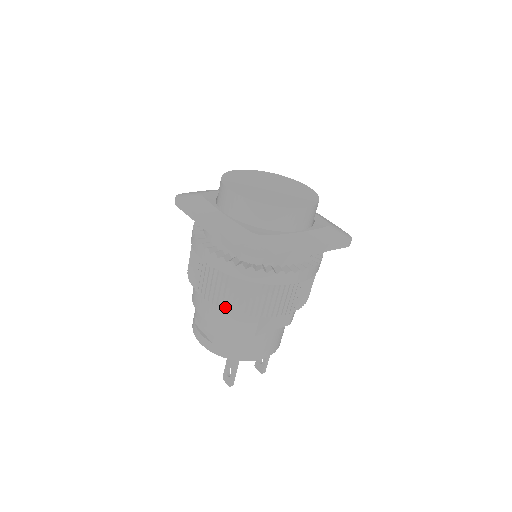
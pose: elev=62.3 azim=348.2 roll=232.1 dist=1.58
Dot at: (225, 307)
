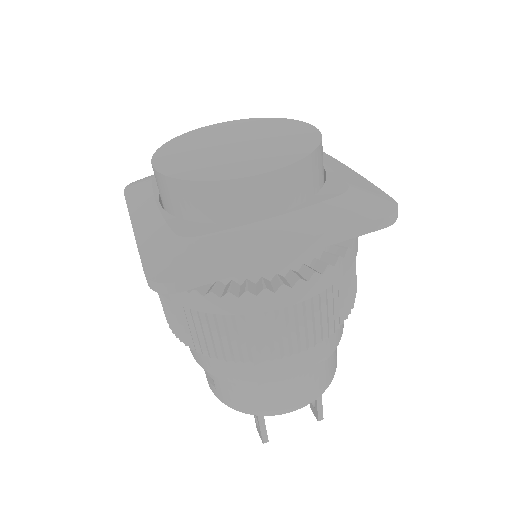
Dot at: (194, 347)
